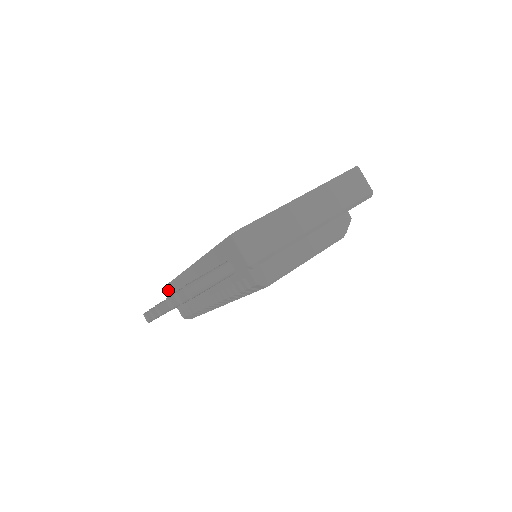
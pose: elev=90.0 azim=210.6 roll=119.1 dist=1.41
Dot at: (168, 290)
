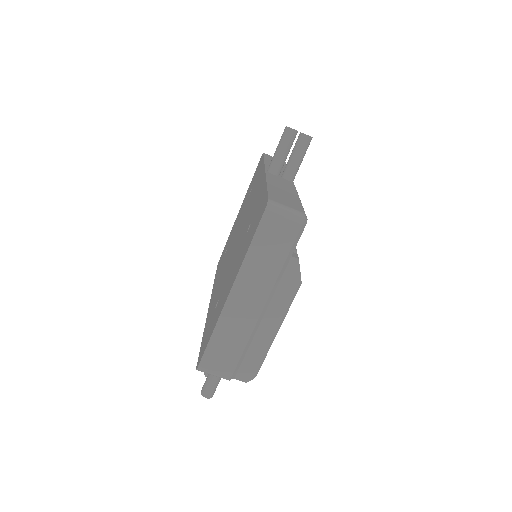
Dot at: occluded
